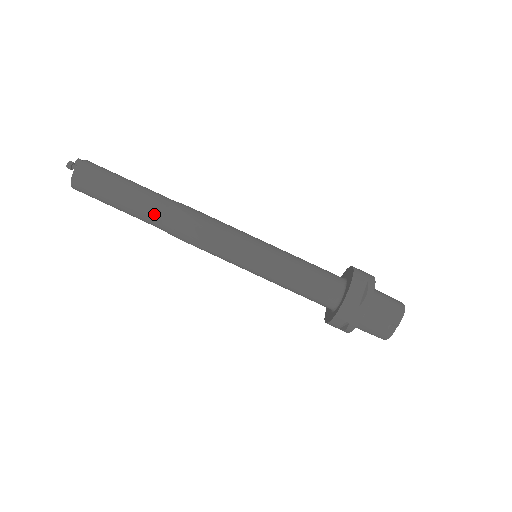
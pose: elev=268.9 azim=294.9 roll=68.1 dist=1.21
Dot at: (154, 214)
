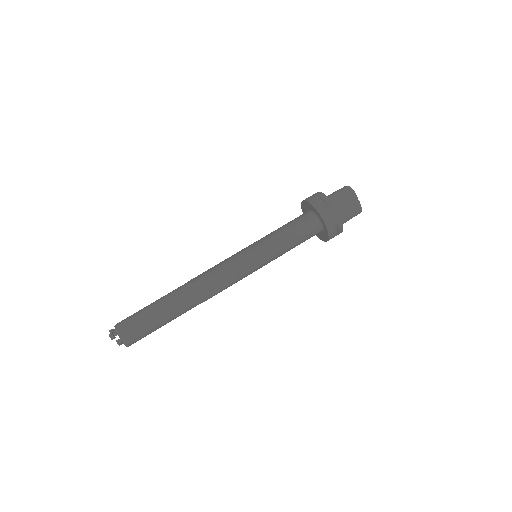
Dot at: (185, 301)
